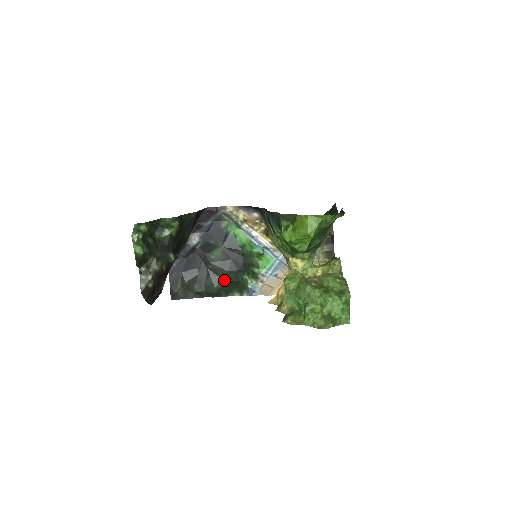
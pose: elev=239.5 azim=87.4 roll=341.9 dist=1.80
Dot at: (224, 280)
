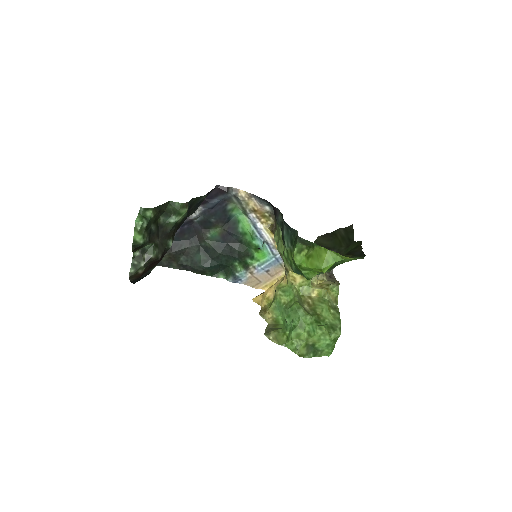
Dot at: (213, 261)
